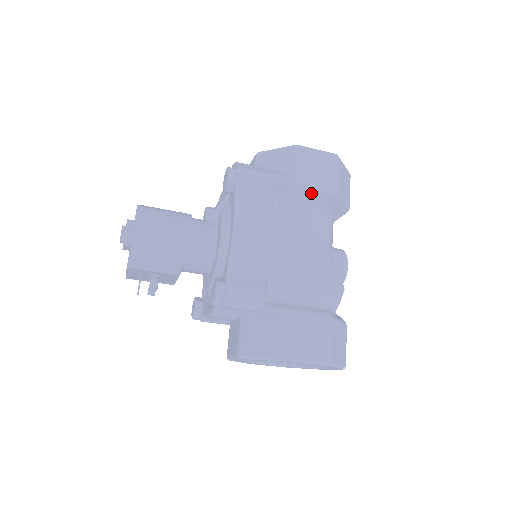
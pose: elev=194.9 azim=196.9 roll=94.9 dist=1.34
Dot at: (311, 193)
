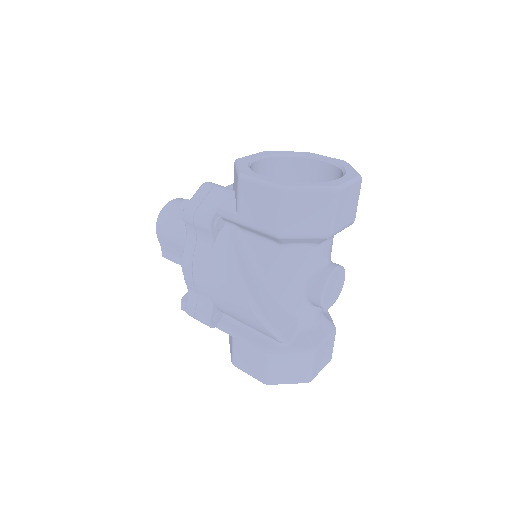
Dot at: (257, 231)
